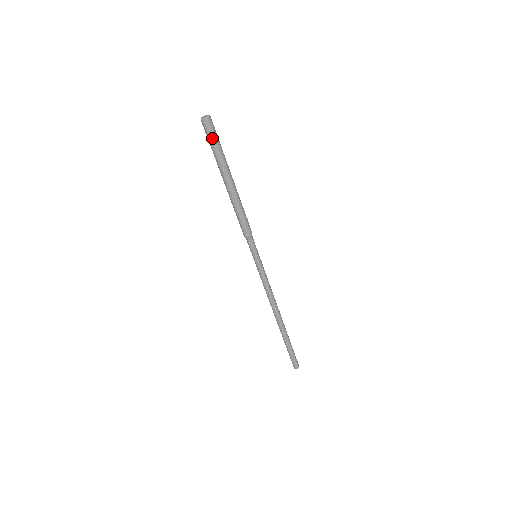
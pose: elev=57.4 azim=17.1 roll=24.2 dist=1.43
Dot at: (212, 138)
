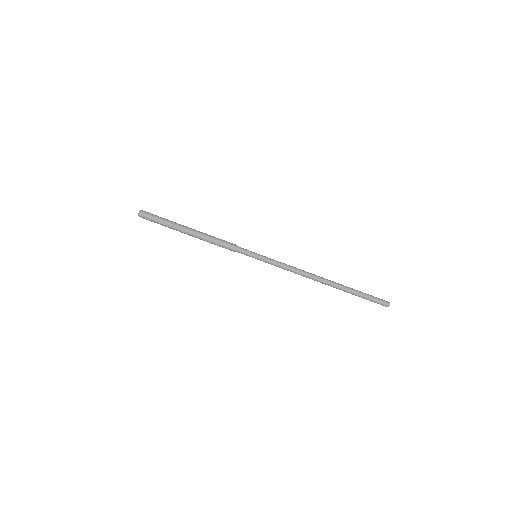
Dot at: (152, 220)
